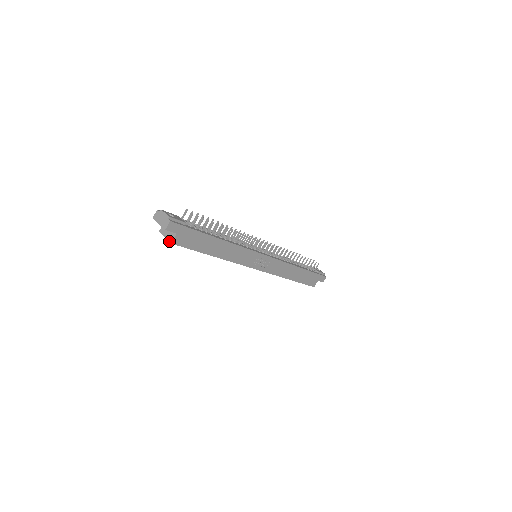
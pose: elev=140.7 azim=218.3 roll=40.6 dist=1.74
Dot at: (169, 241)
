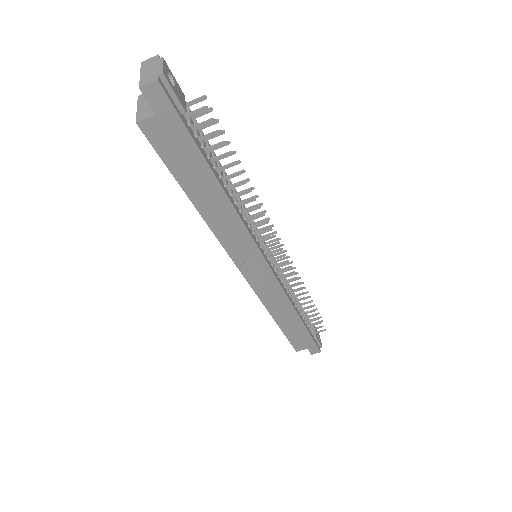
Dot at: (137, 117)
